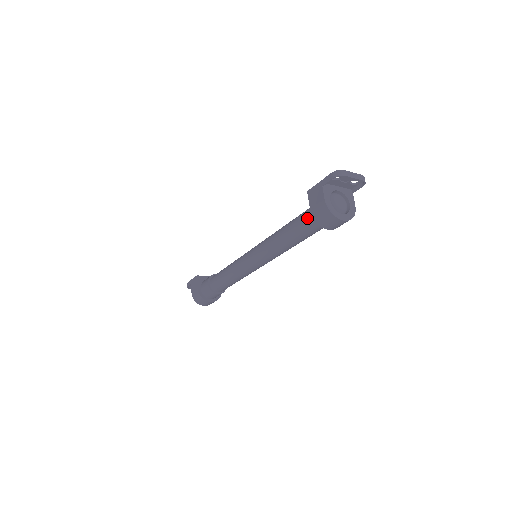
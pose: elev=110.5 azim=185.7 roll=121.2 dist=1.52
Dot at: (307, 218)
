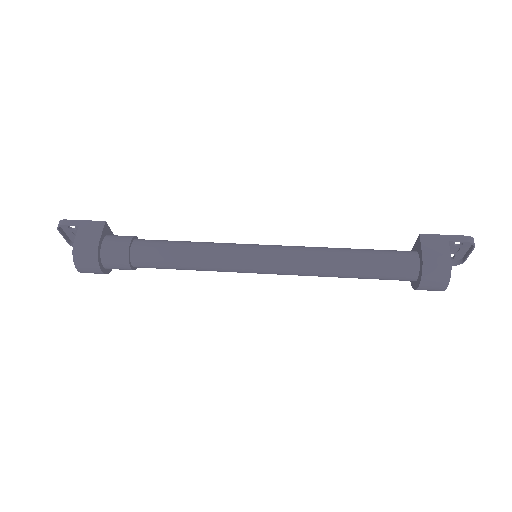
Dot at: (402, 260)
